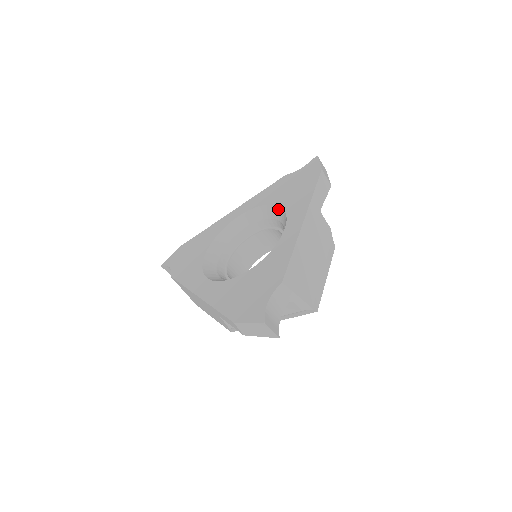
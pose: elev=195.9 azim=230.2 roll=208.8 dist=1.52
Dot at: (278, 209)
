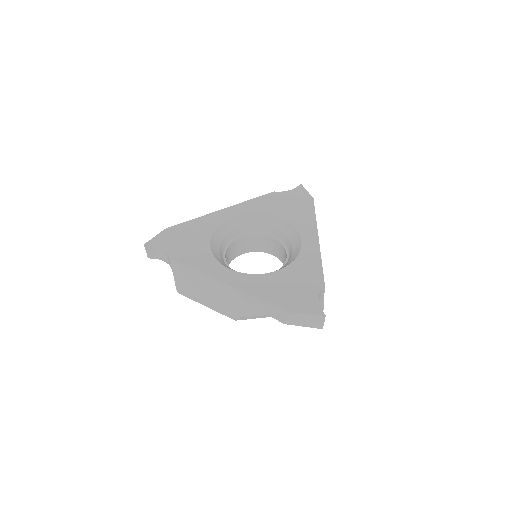
Dot at: (280, 221)
